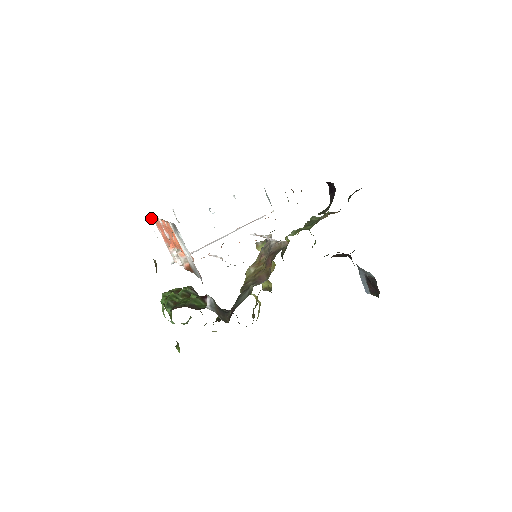
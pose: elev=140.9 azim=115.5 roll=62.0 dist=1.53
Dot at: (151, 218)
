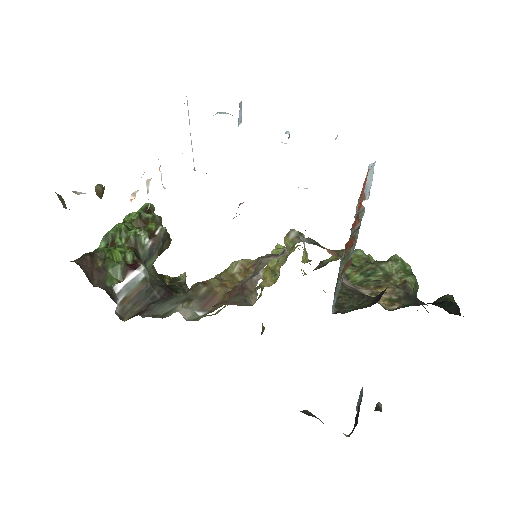
Dot at: (187, 102)
